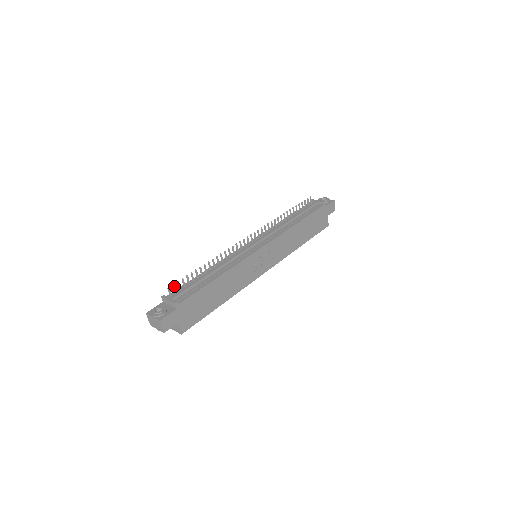
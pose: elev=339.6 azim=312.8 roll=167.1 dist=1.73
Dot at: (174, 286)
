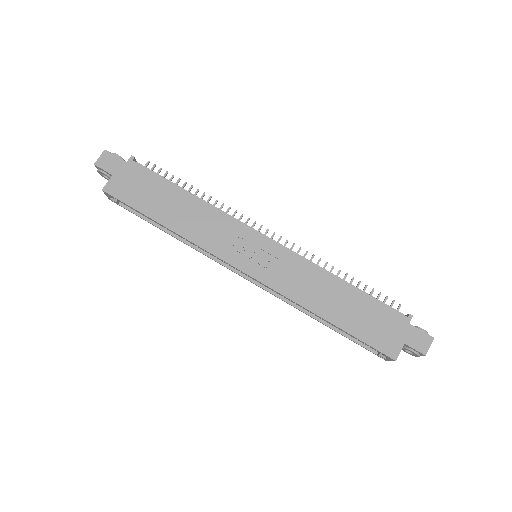
Dot at: (154, 167)
